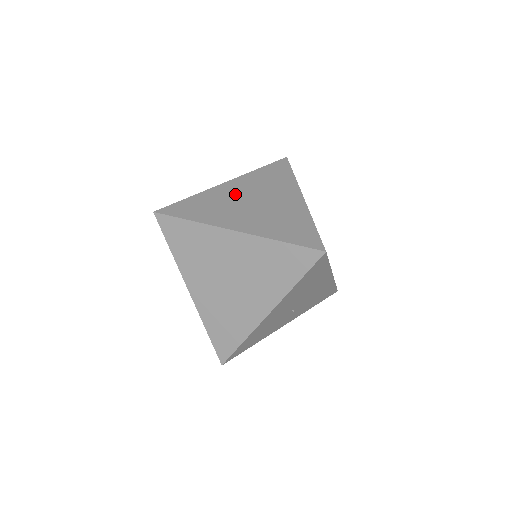
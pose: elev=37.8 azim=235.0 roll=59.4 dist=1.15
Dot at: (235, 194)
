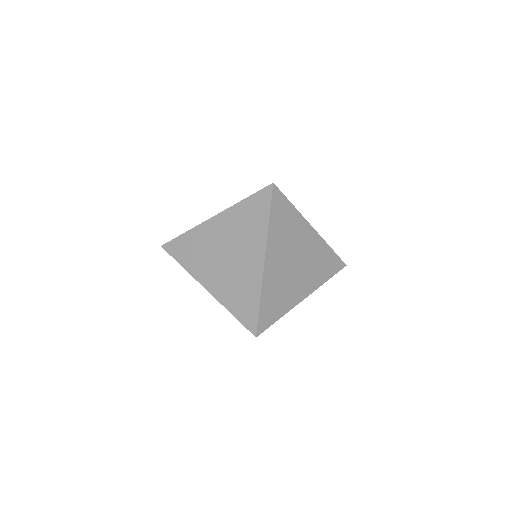
Dot at: (215, 239)
